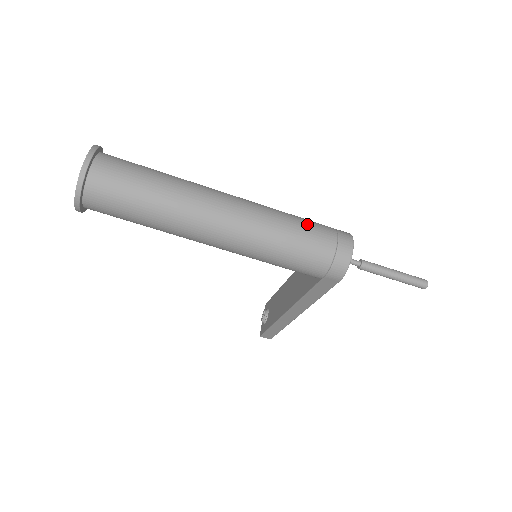
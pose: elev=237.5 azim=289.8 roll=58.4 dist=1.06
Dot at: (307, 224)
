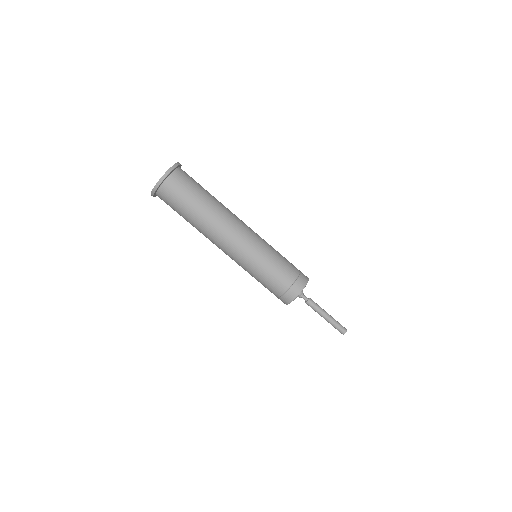
Dot at: (279, 266)
